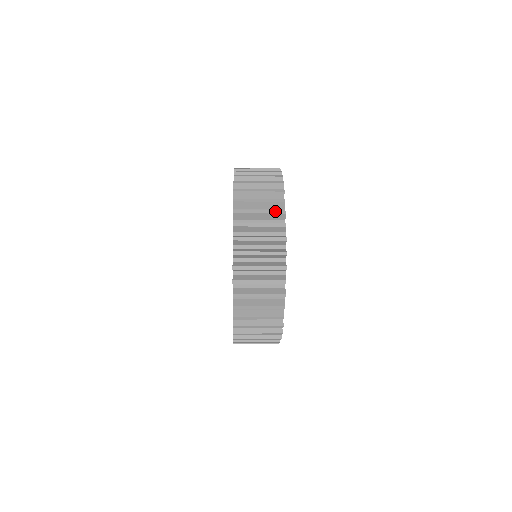
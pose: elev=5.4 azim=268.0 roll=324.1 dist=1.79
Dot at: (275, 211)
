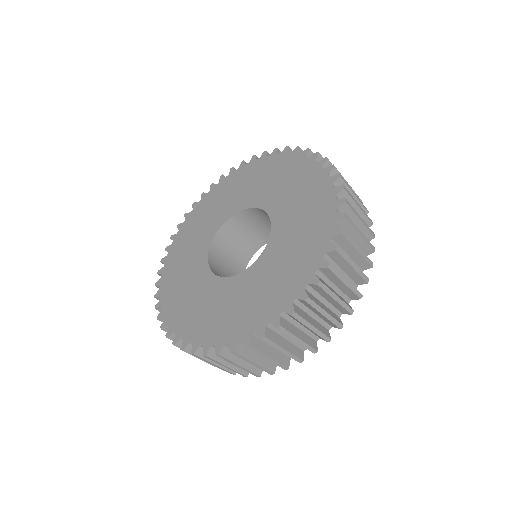
Dot at: occluded
